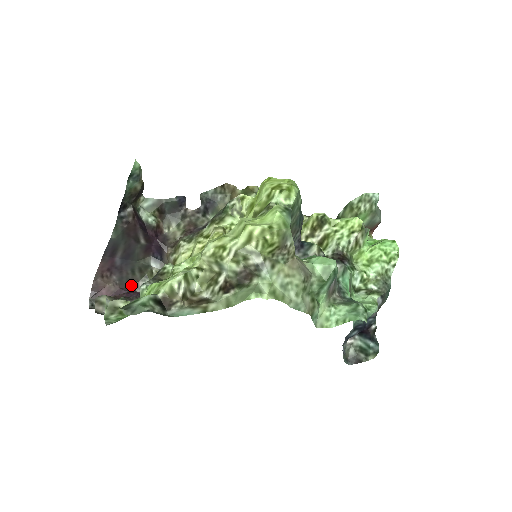
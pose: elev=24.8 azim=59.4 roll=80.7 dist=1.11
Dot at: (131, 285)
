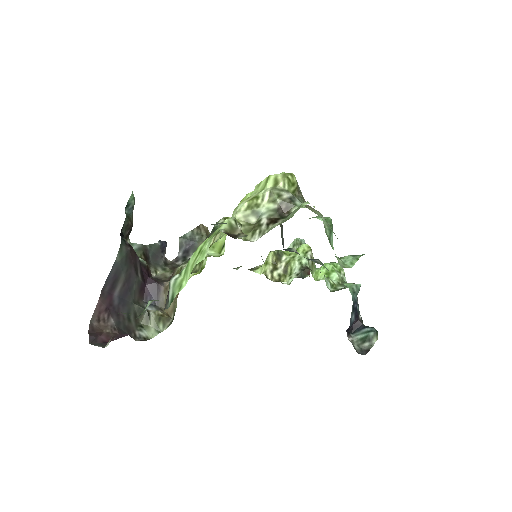
Dot at: occluded
